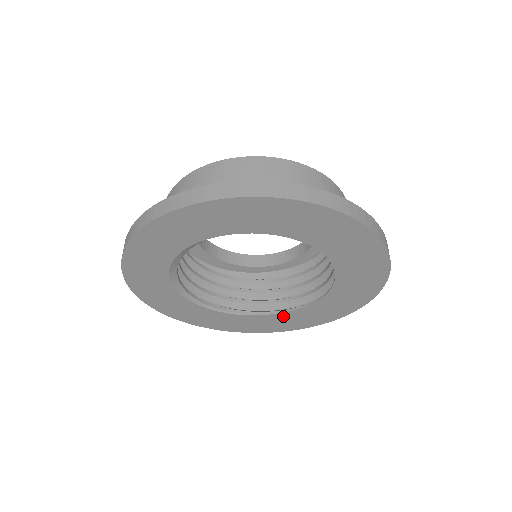
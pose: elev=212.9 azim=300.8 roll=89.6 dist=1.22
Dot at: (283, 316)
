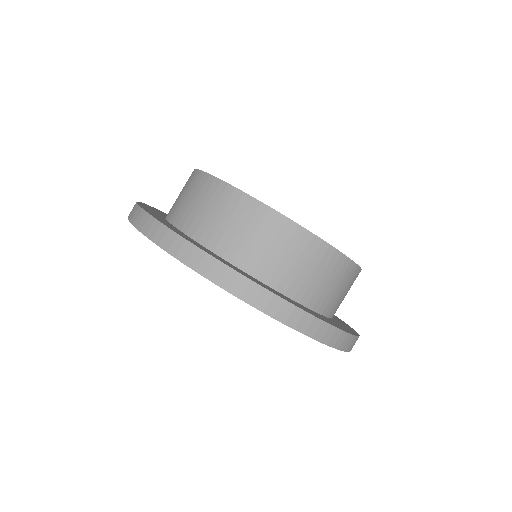
Dot at: occluded
